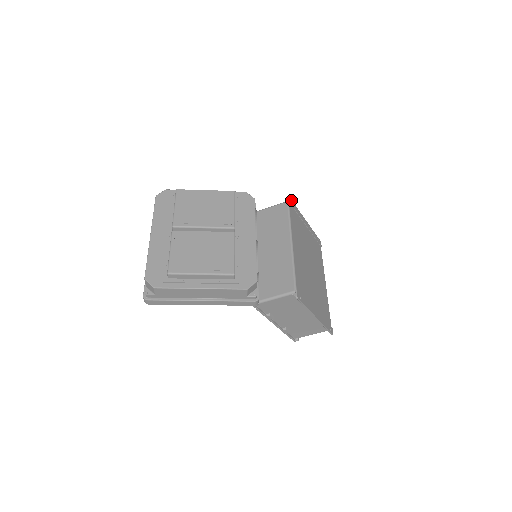
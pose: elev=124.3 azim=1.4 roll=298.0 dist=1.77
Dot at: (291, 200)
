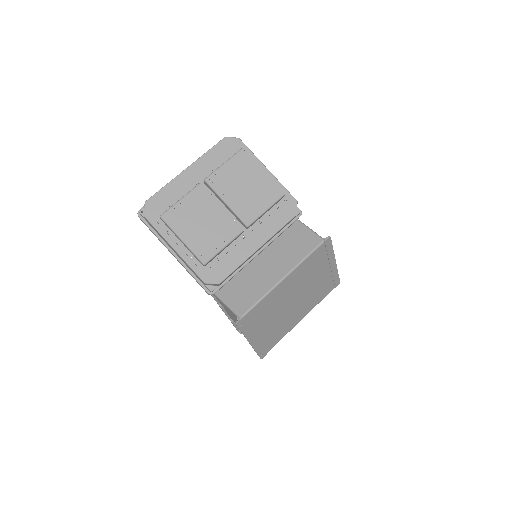
Dot at: (331, 240)
